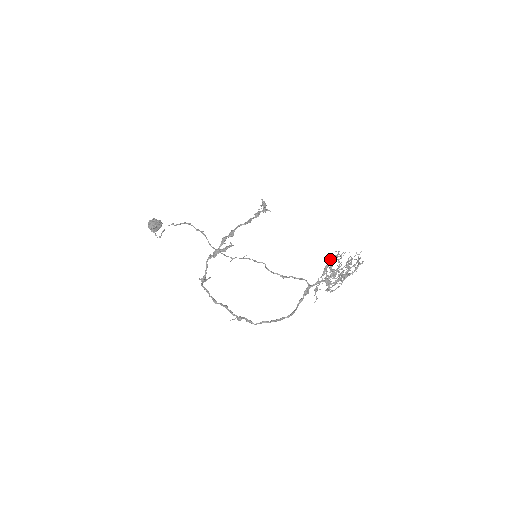
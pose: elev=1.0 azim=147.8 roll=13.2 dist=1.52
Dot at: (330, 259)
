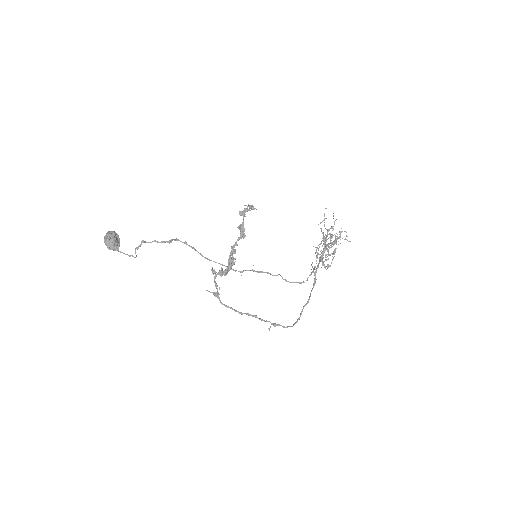
Dot at: (324, 244)
